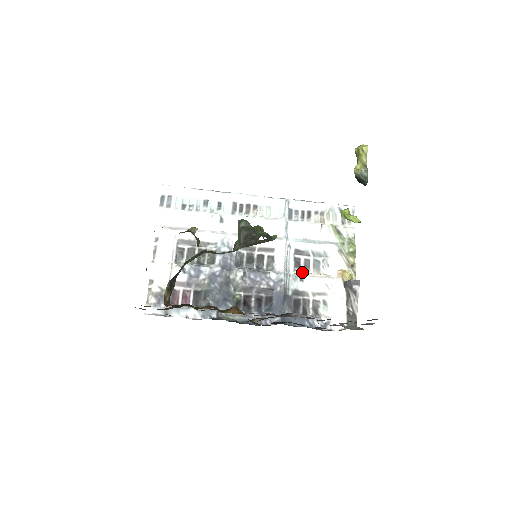
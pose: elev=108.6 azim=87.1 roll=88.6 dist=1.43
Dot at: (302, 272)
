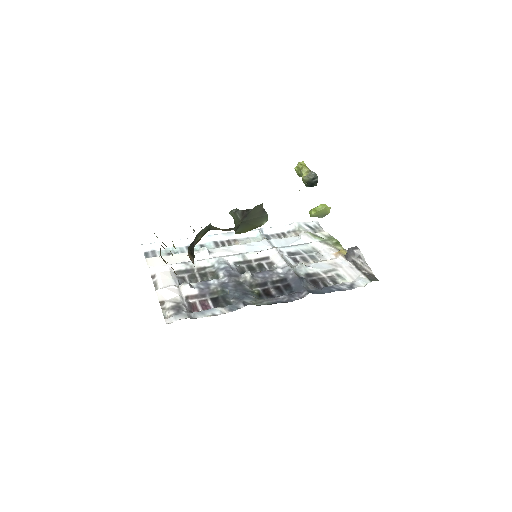
Dot at: (304, 264)
